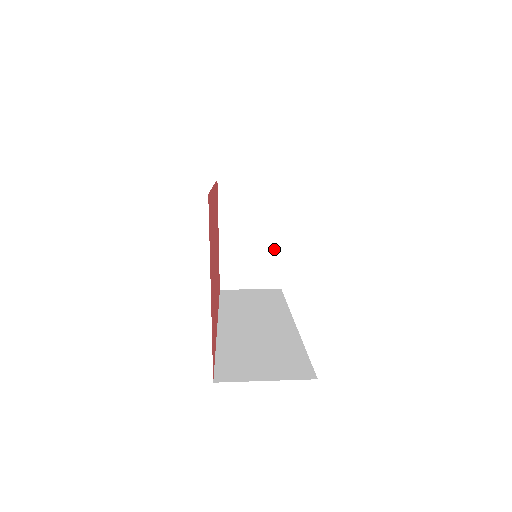
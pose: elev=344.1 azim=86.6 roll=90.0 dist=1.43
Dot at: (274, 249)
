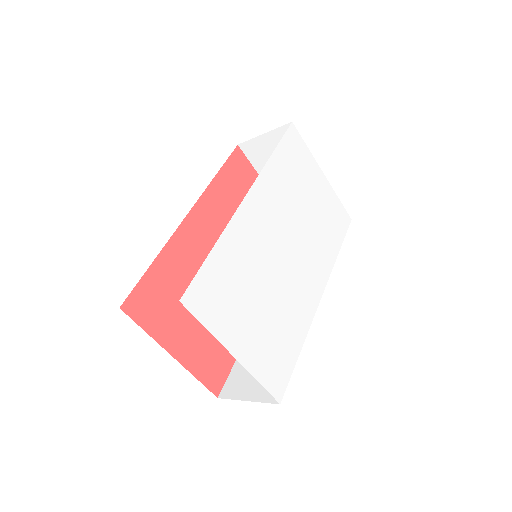
Dot at: occluded
